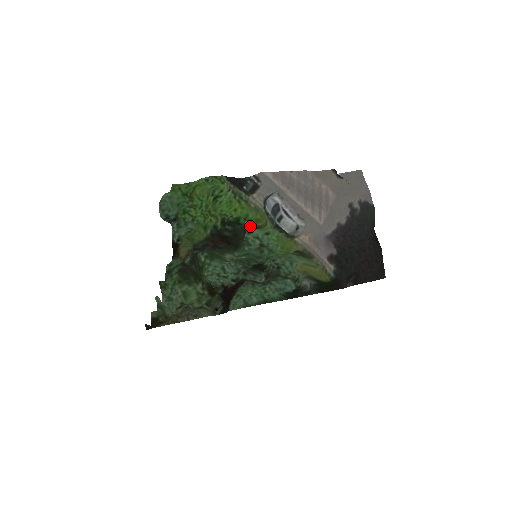
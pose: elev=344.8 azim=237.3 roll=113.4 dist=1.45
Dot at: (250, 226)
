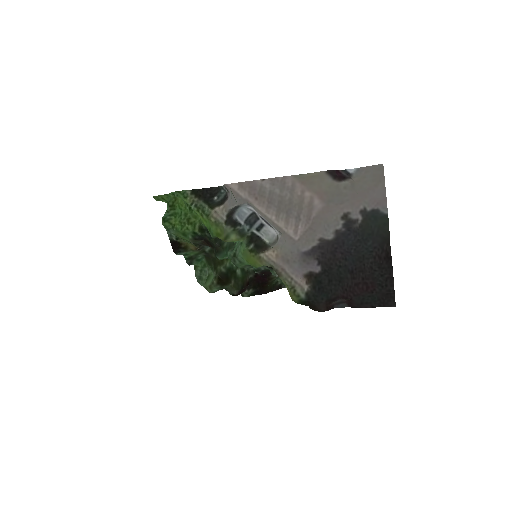
Dot at: occluded
